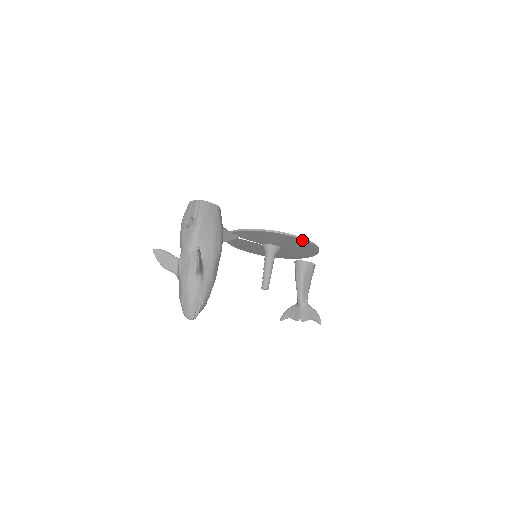
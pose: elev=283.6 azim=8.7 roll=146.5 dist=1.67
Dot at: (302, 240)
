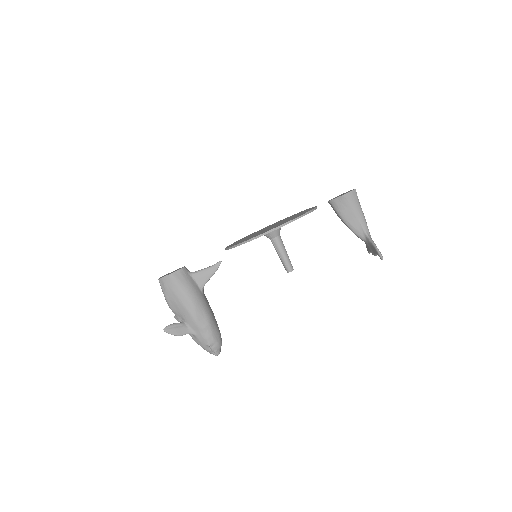
Dot at: (256, 238)
